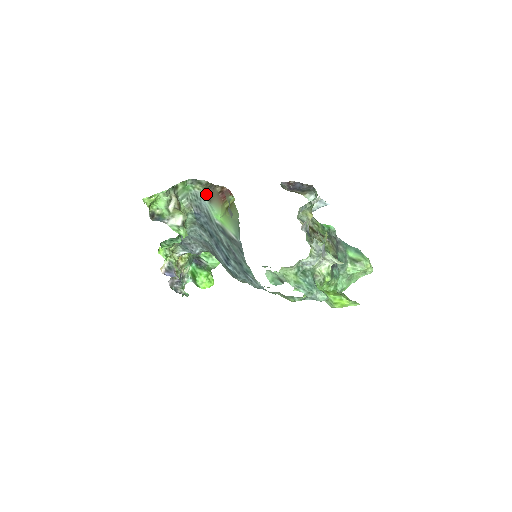
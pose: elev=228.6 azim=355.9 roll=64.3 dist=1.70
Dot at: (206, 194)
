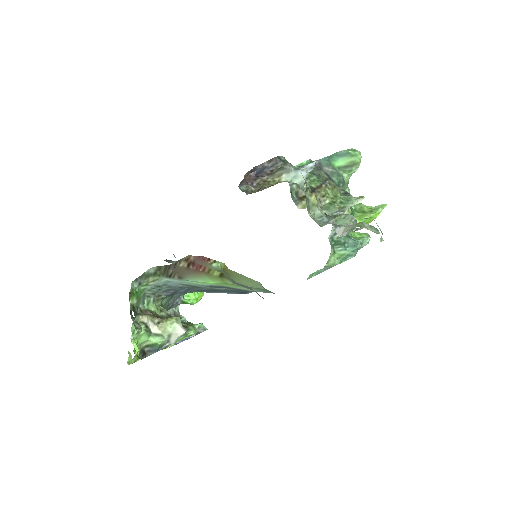
Dot at: (169, 277)
